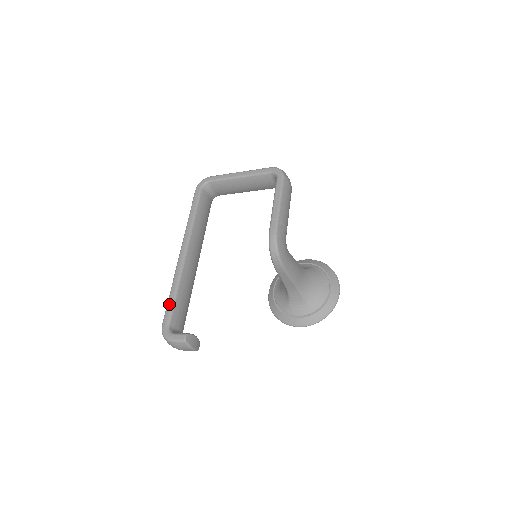
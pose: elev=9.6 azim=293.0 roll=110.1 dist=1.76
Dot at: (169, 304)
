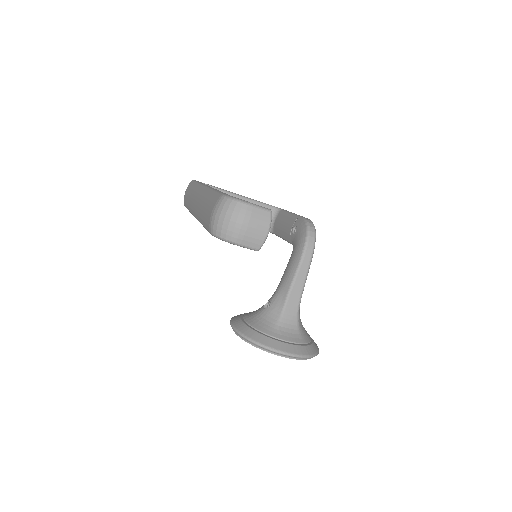
Dot at: occluded
